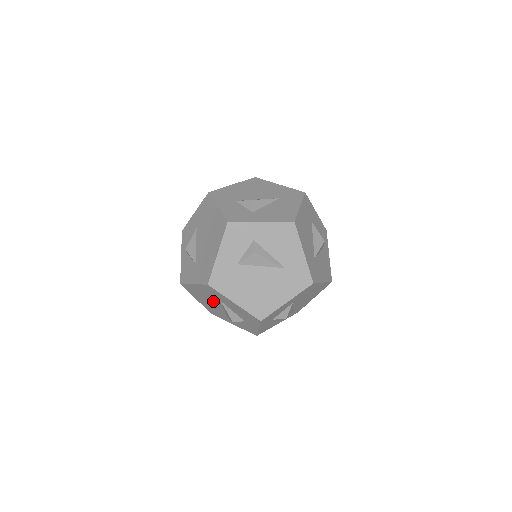
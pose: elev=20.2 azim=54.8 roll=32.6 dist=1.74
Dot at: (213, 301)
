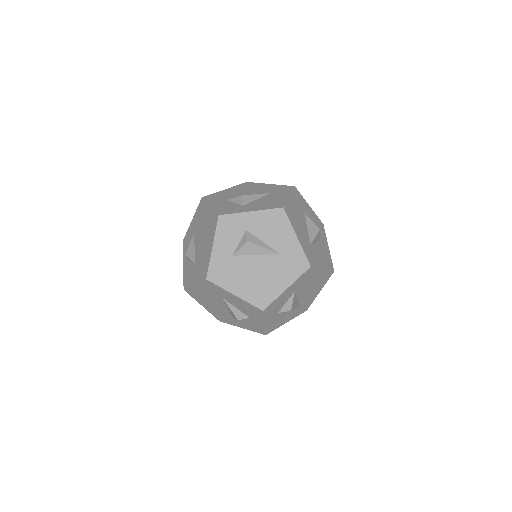
Dot at: (216, 301)
